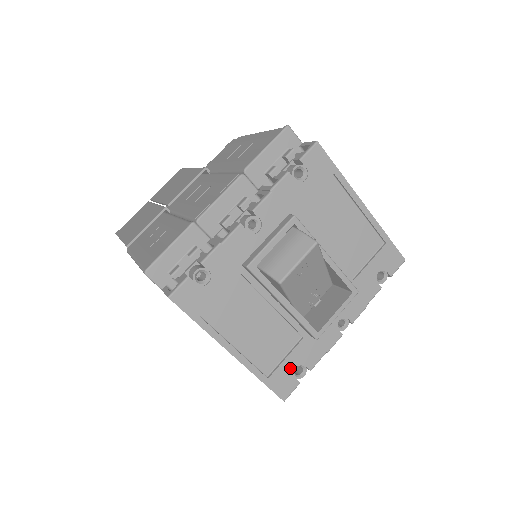
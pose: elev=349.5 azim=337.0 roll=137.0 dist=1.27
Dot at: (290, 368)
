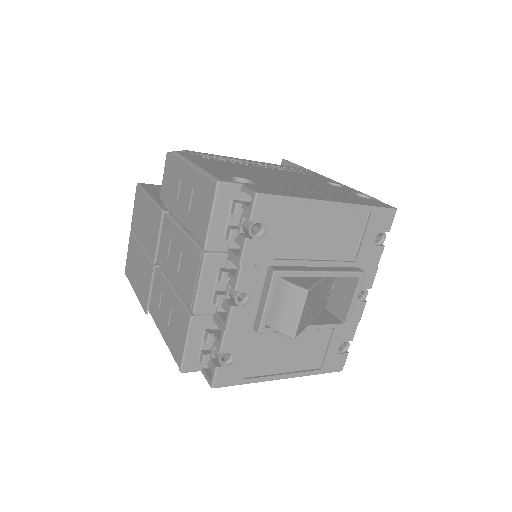
Dot at: (335, 352)
